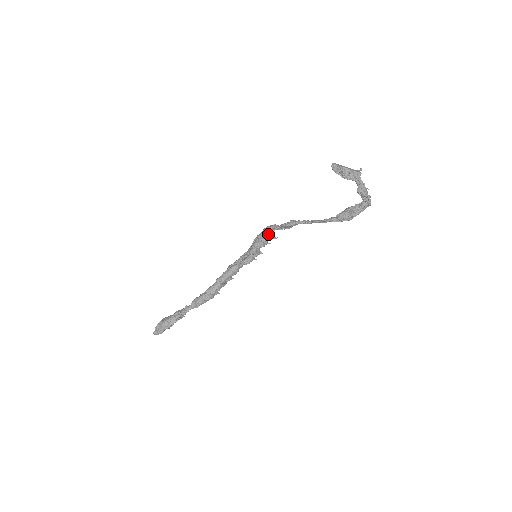
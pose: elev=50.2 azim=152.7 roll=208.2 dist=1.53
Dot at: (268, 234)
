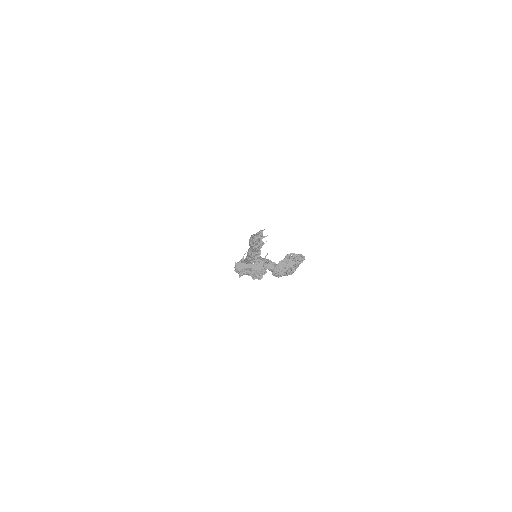
Dot at: (253, 246)
